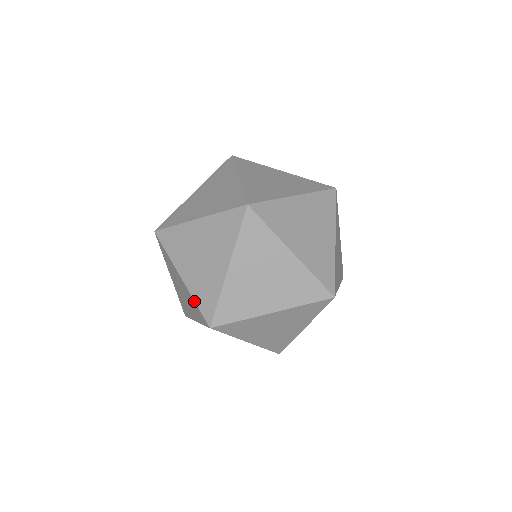
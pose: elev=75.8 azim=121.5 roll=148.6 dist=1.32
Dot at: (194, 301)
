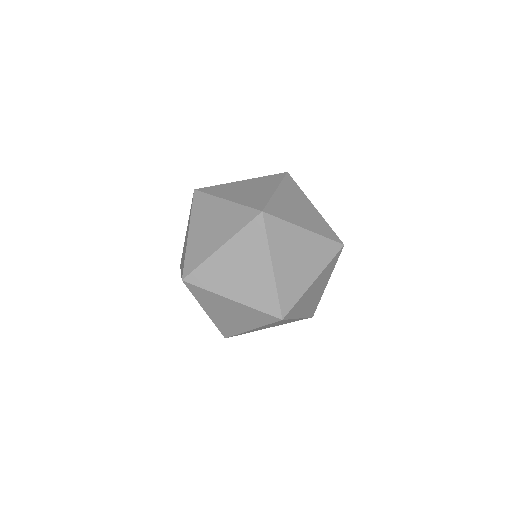
Dot at: (215, 325)
